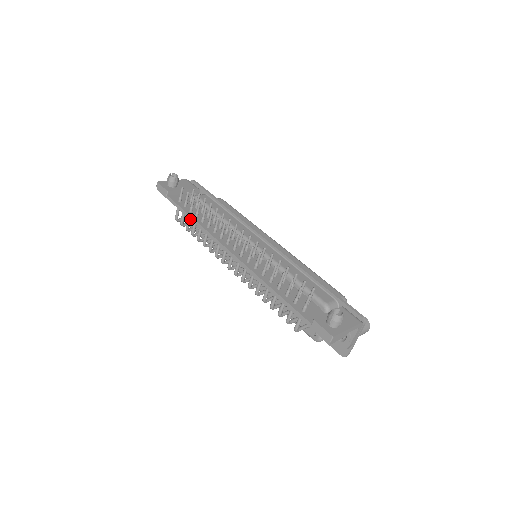
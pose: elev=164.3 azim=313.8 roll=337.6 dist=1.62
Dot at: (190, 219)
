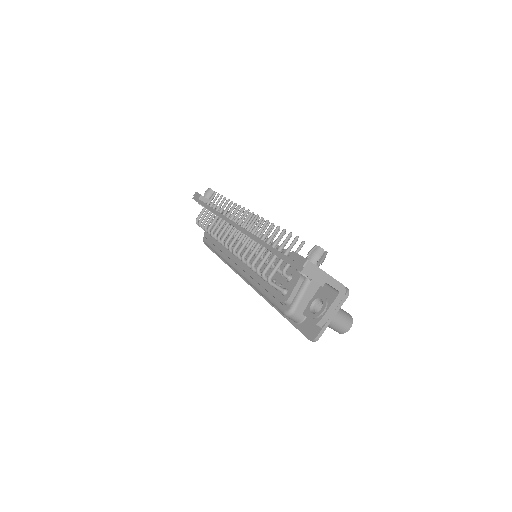
Dot at: (210, 210)
